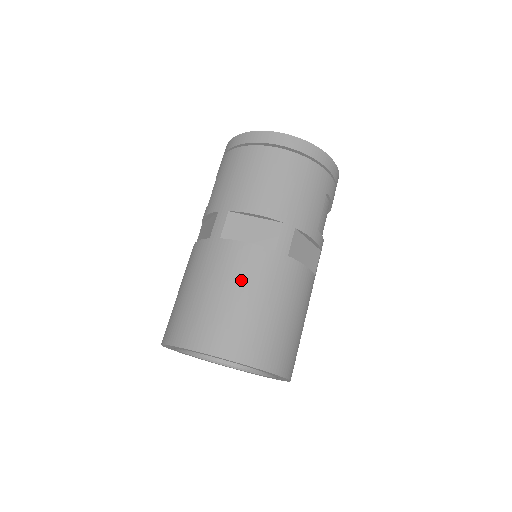
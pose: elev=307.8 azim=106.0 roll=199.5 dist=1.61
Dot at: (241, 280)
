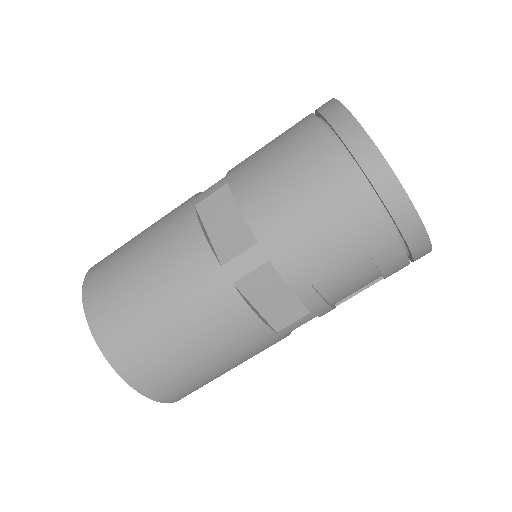
Dot at: (163, 265)
